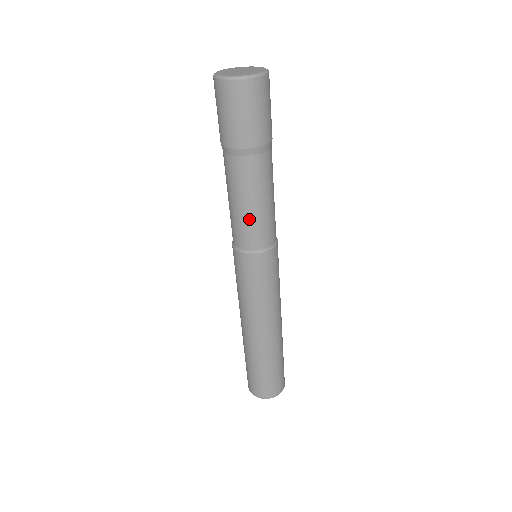
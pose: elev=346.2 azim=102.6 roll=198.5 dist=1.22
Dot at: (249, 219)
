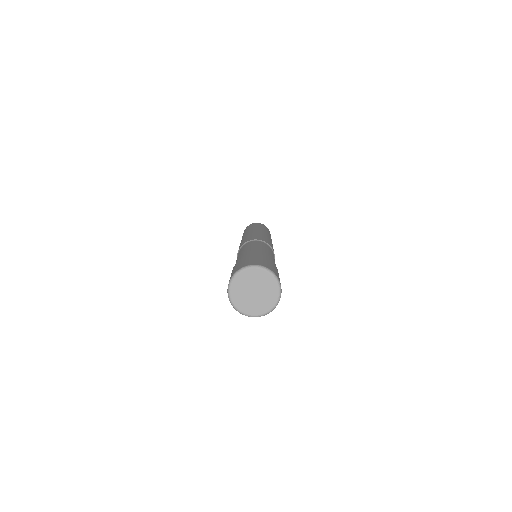
Dot at: occluded
